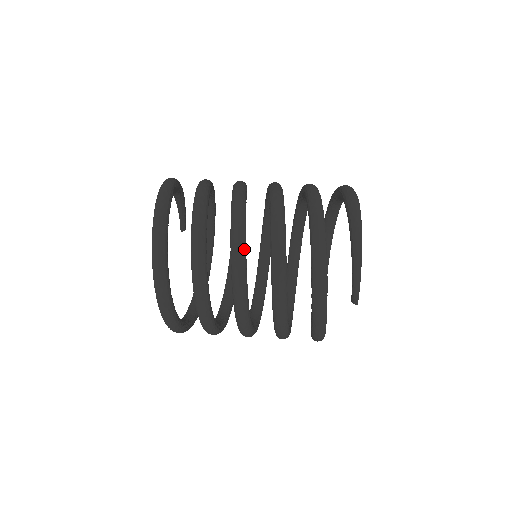
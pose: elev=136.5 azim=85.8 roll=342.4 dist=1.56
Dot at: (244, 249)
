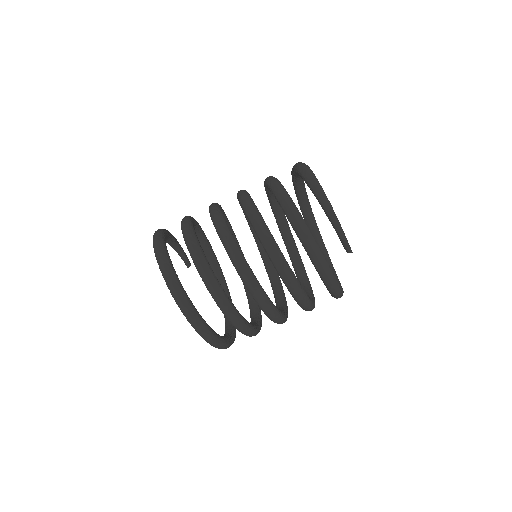
Dot at: (241, 255)
